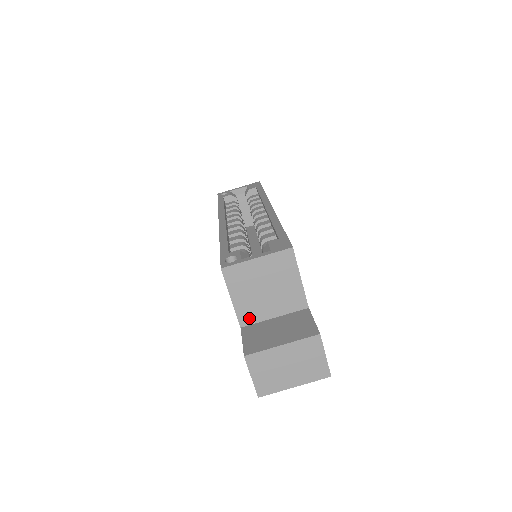
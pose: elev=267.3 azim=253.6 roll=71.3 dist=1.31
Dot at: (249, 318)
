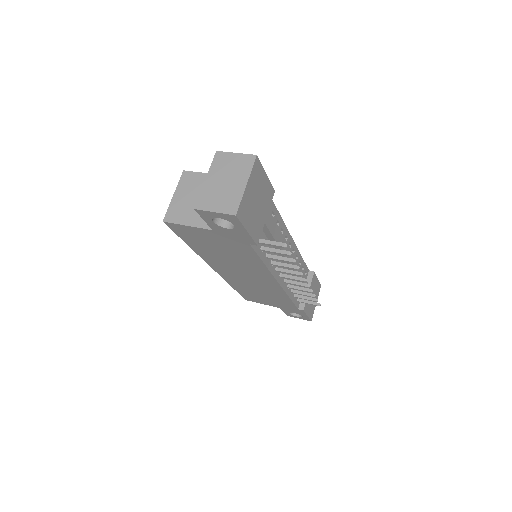
Dot at: occluded
